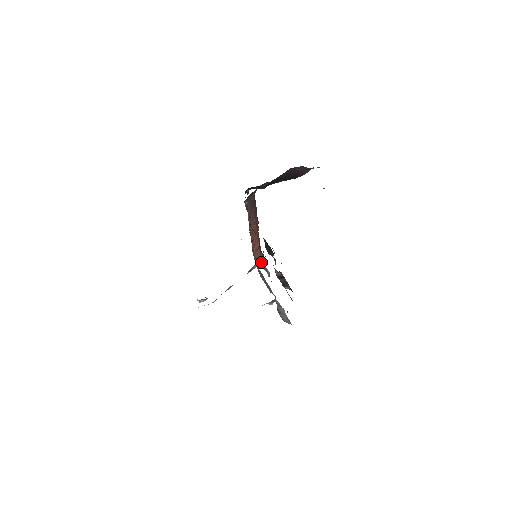
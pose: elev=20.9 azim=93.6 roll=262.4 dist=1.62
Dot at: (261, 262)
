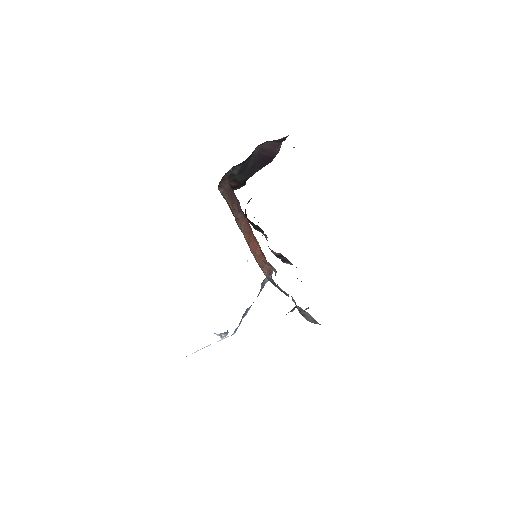
Dot at: (263, 260)
